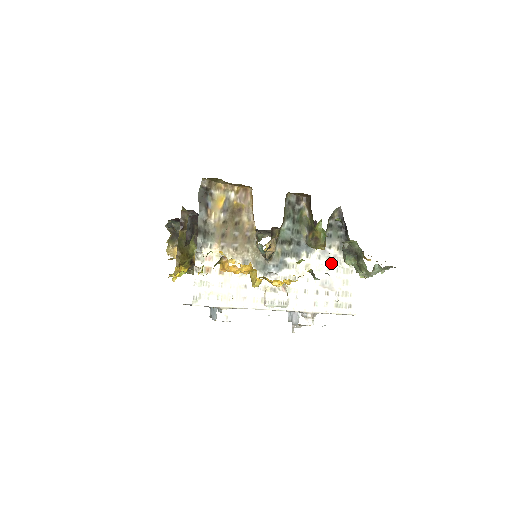
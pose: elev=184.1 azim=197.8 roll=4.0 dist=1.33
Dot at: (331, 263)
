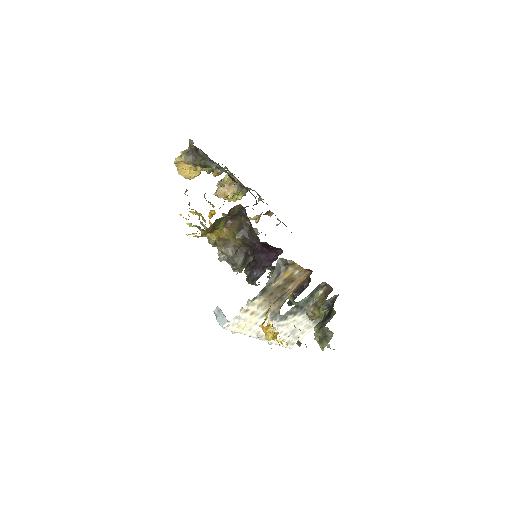
Dot at: (306, 321)
